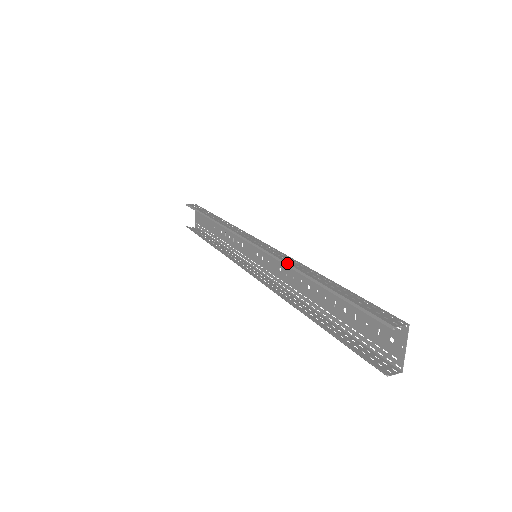
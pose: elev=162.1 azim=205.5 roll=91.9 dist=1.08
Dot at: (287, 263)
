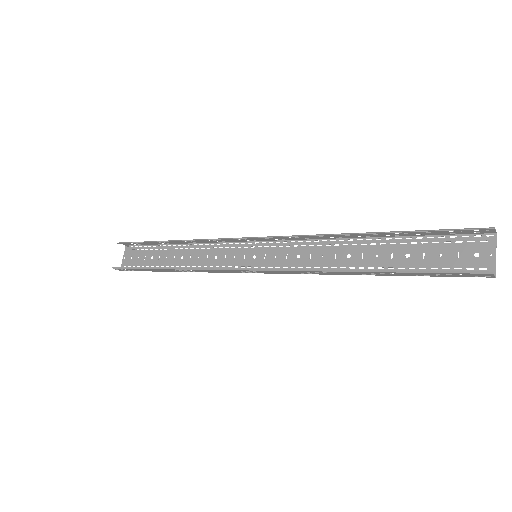
Dot at: (325, 234)
